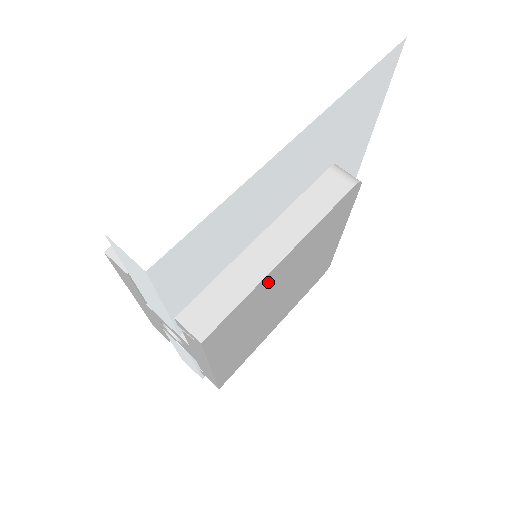
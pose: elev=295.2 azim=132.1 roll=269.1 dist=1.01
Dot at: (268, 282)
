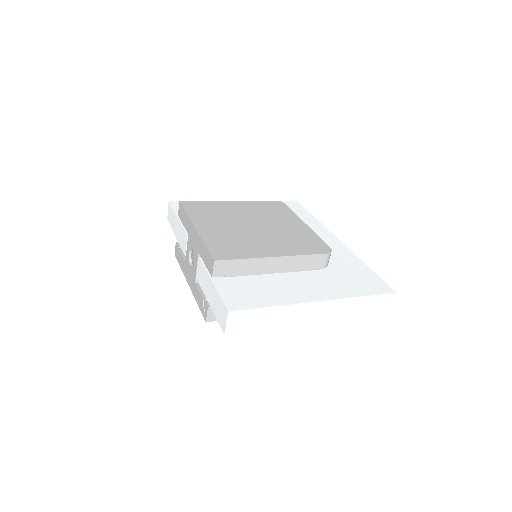
Dot at: occluded
